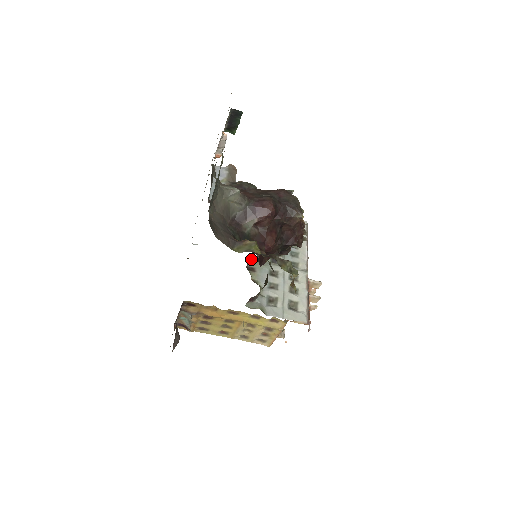
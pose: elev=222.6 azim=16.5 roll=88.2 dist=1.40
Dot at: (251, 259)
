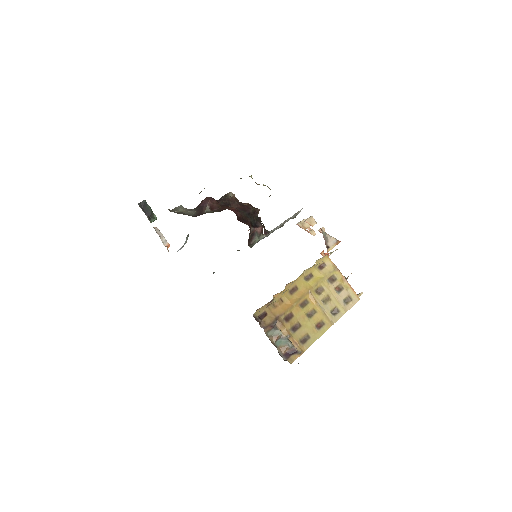
Dot at: occluded
